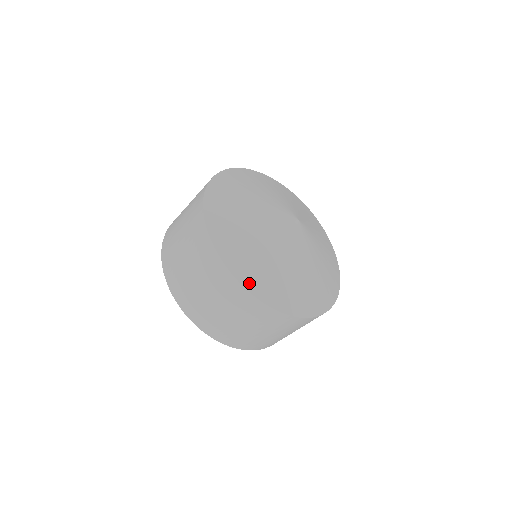
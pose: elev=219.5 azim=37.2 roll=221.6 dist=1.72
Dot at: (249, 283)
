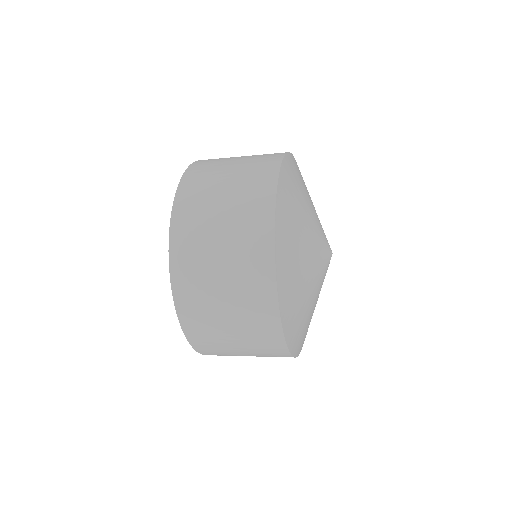
Dot at: (294, 348)
